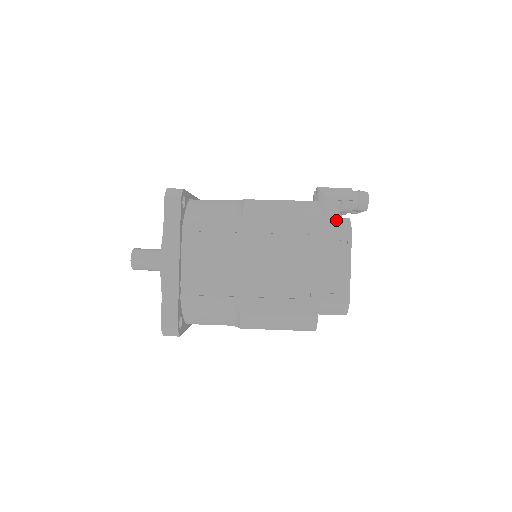
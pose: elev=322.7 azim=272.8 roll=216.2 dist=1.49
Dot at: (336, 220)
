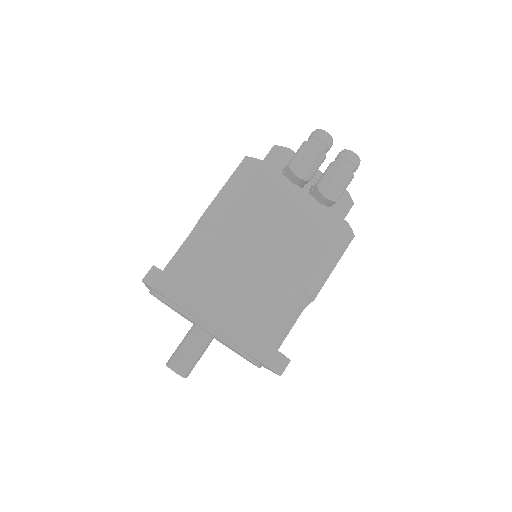
Dot at: (343, 206)
